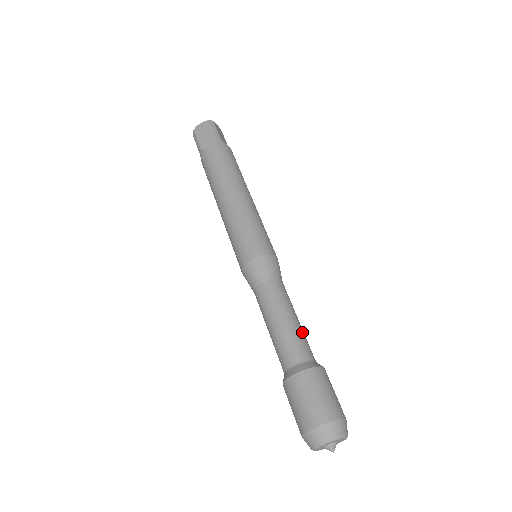
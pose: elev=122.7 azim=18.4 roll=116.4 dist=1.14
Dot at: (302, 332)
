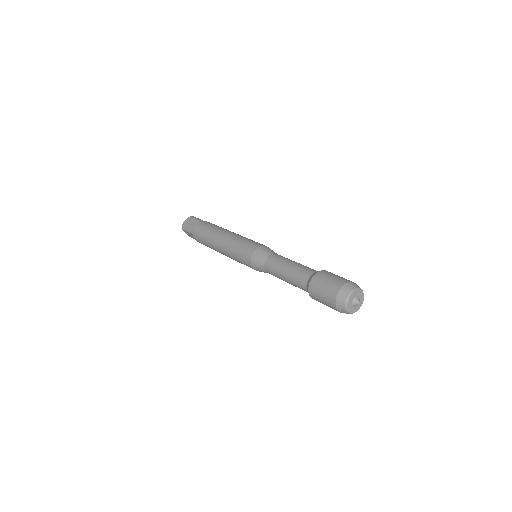
Dot at: occluded
